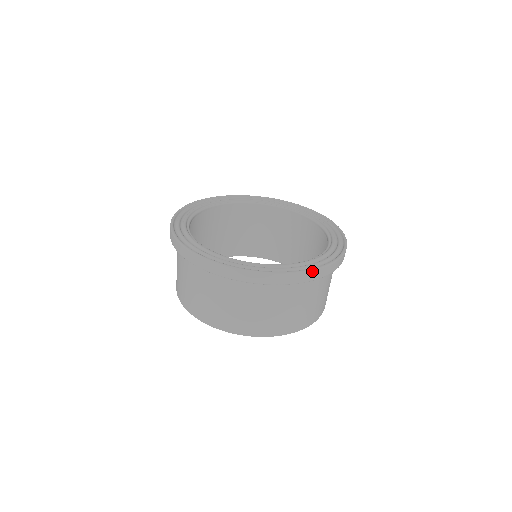
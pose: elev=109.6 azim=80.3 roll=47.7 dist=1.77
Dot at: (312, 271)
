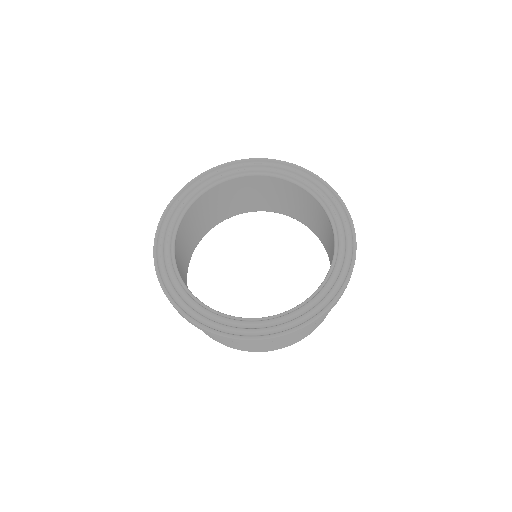
Dot at: (272, 338)
